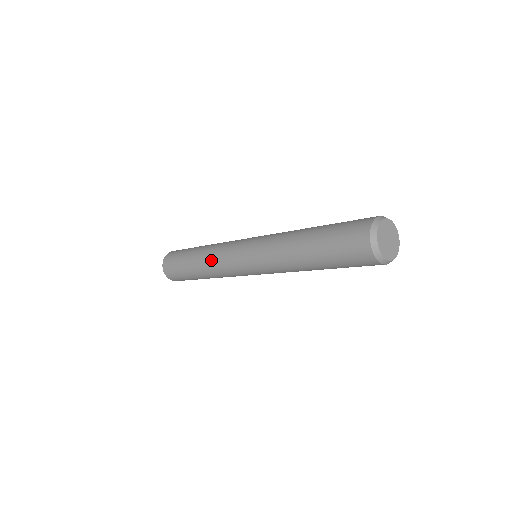
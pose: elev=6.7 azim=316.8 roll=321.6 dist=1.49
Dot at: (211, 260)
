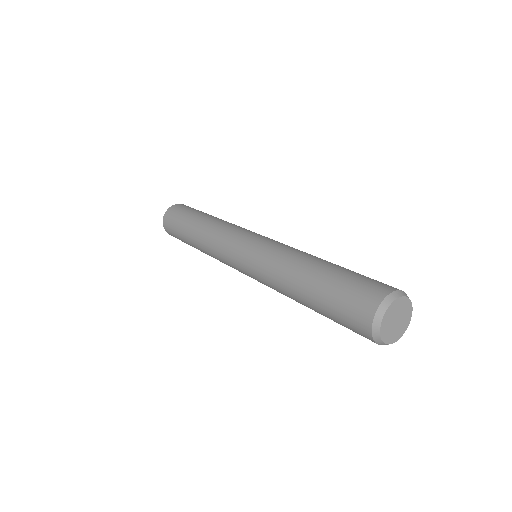
Dot at: (210, 236)
